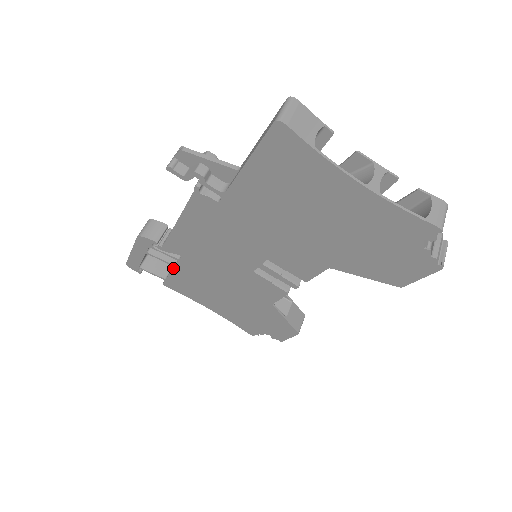
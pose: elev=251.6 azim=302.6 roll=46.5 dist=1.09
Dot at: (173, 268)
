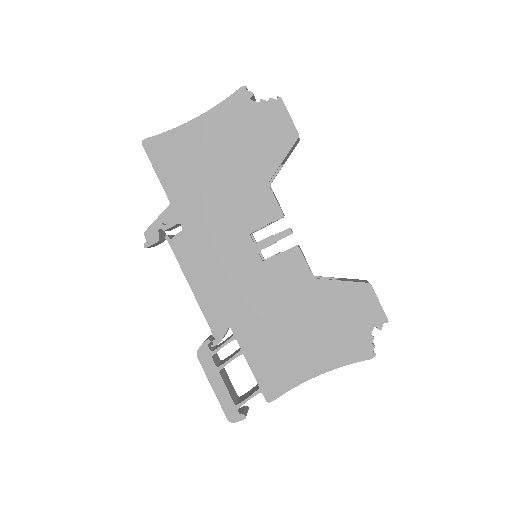
Dot at: occluded
